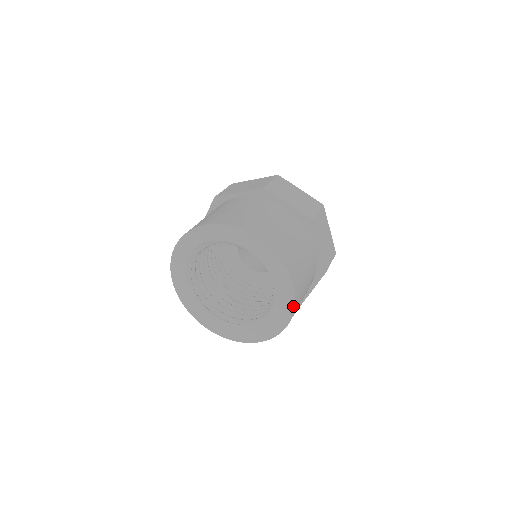
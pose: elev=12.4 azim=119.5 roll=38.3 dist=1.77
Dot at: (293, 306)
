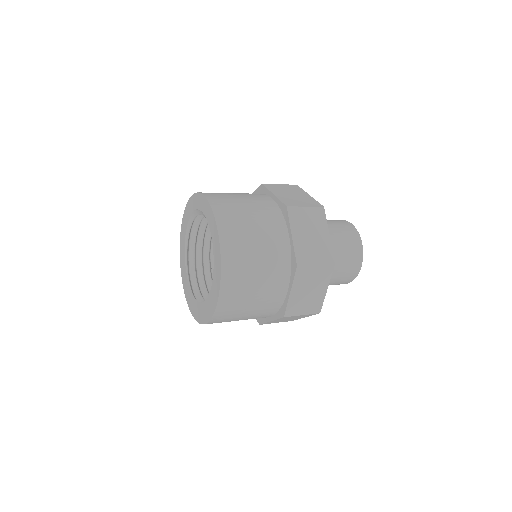
Dot at: (213, 313)
